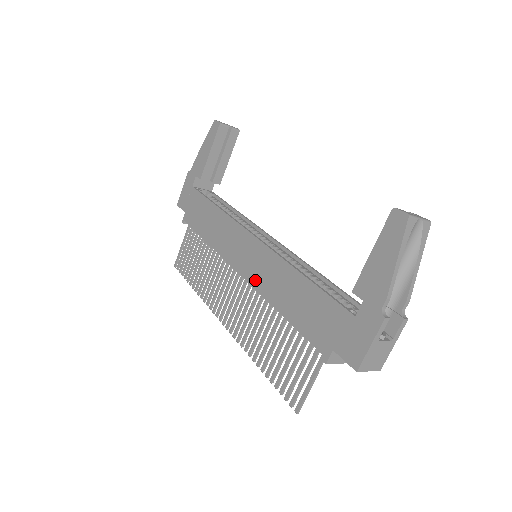
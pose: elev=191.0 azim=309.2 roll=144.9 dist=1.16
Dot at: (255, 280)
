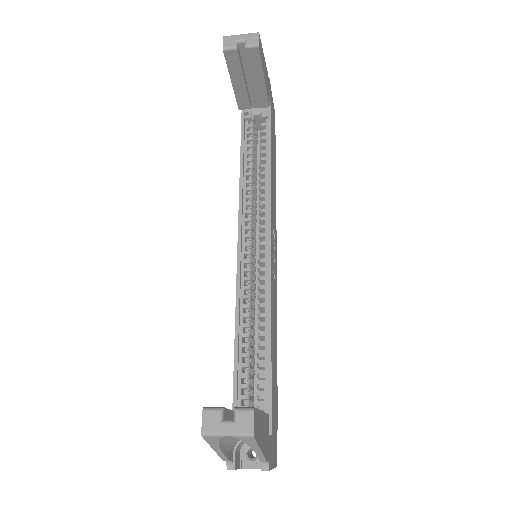
Dot at: occluded
